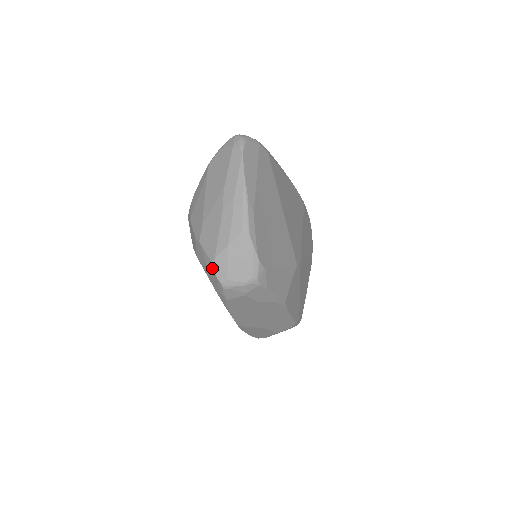
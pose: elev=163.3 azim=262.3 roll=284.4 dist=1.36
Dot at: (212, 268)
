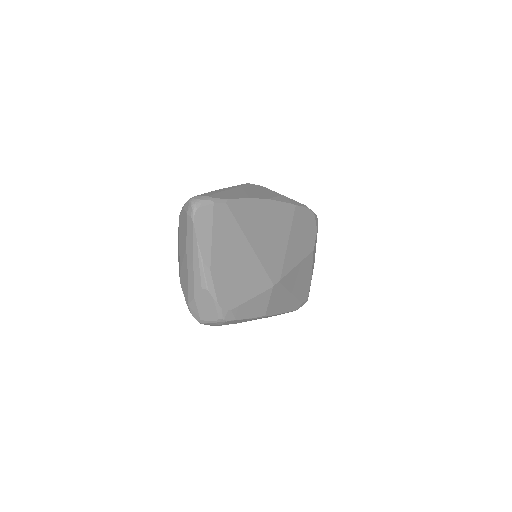
Dot at: (189, 310)
